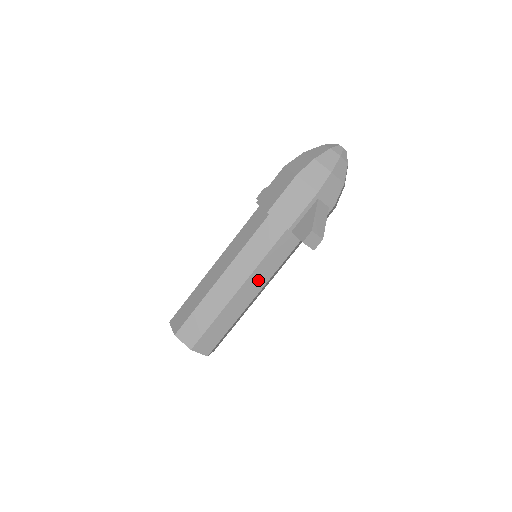
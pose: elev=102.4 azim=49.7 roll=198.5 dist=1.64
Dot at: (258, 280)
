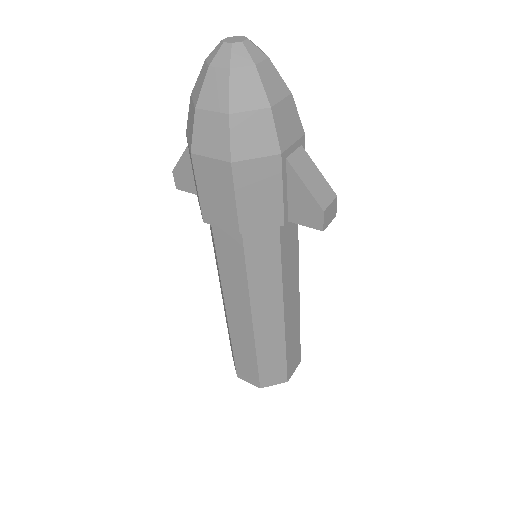
Dot at: (291, 283)
